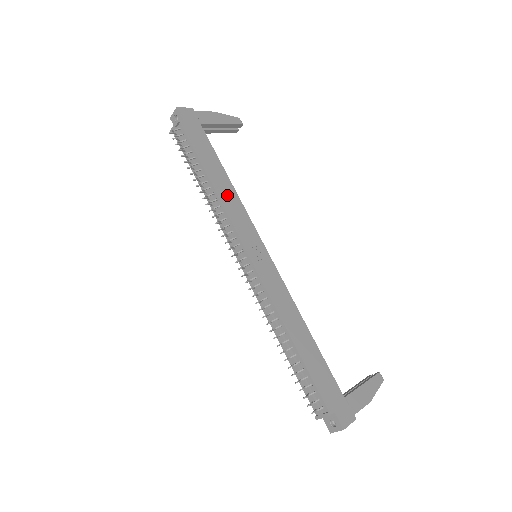
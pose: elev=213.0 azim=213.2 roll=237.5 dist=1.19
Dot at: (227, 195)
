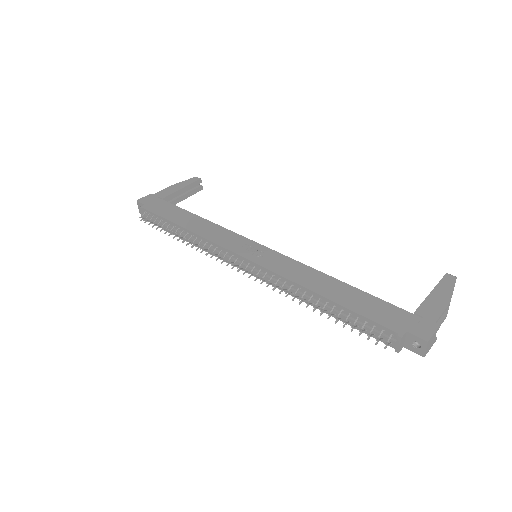
Dot at: (204, 229)
